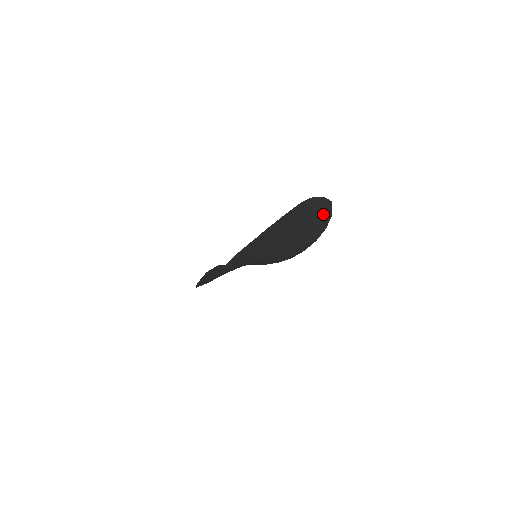
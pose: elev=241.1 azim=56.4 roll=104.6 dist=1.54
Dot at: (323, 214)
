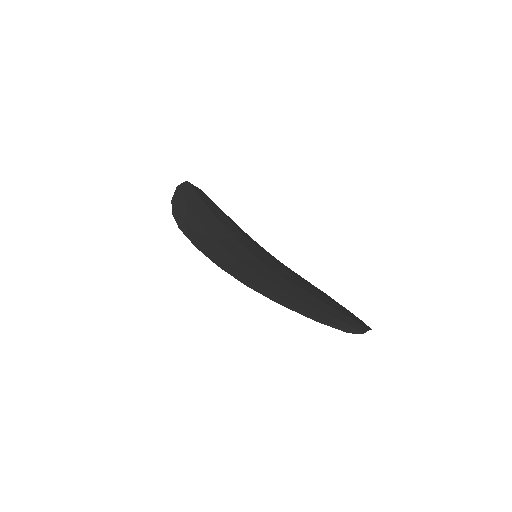
Dot at: occluded
